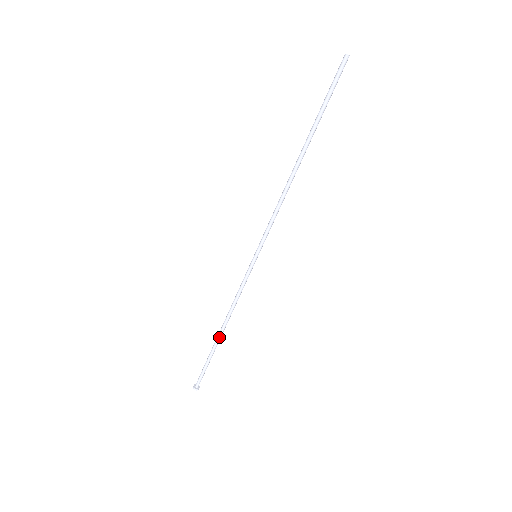
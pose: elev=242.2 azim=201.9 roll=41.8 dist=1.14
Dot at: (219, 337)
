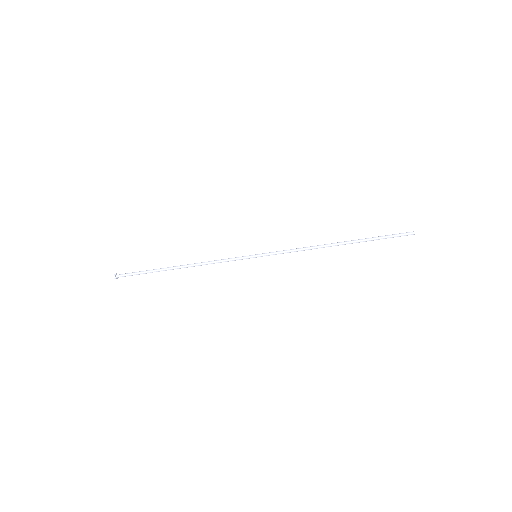
Dot at: (174, 268)
